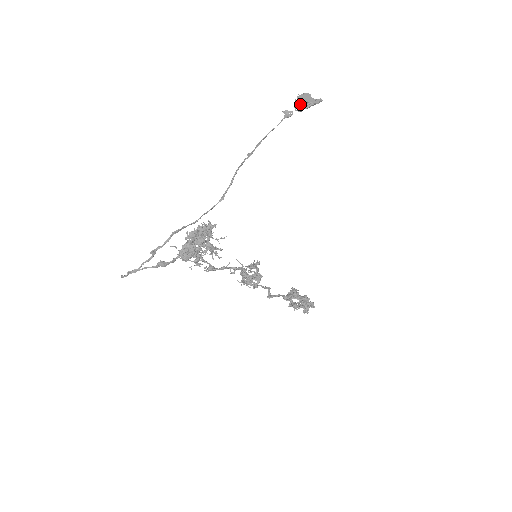
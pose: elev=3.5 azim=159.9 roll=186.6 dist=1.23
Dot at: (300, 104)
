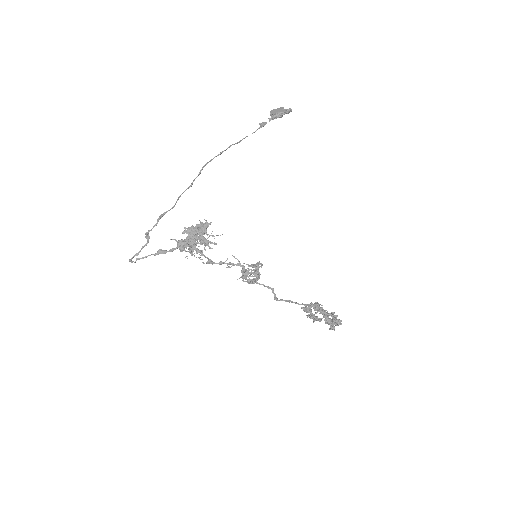
Dot at: (271, 115)
